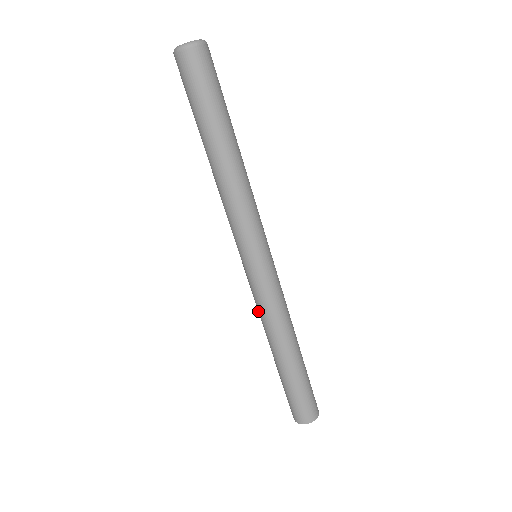
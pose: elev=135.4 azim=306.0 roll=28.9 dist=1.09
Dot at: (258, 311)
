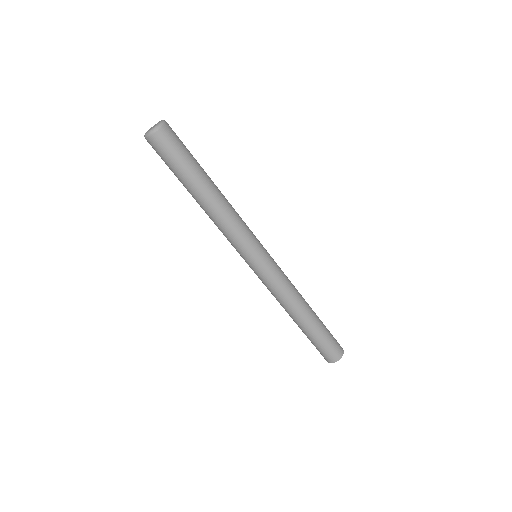
Dot at: (271, 293)
